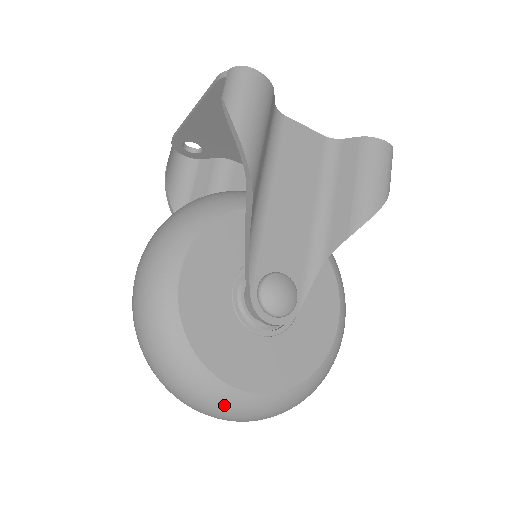
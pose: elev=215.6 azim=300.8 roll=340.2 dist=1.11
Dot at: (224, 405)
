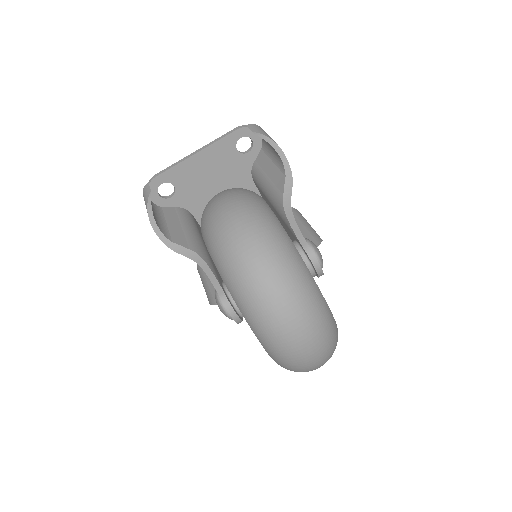
Dot at: (322, 313)
